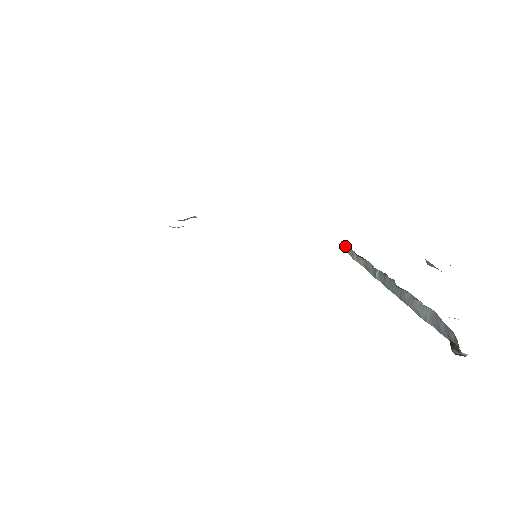
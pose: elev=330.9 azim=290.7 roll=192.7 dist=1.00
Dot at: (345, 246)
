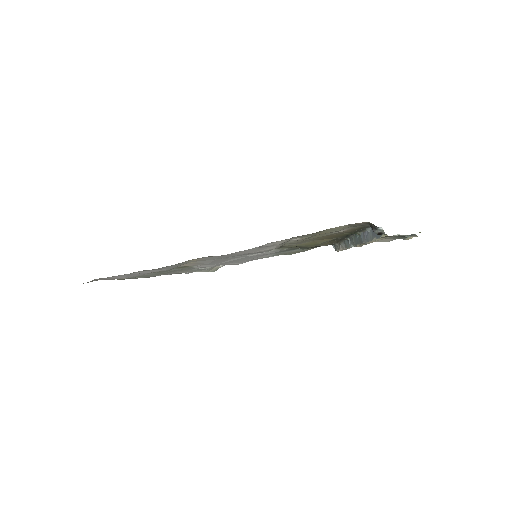
Dot at: (335, 246)
